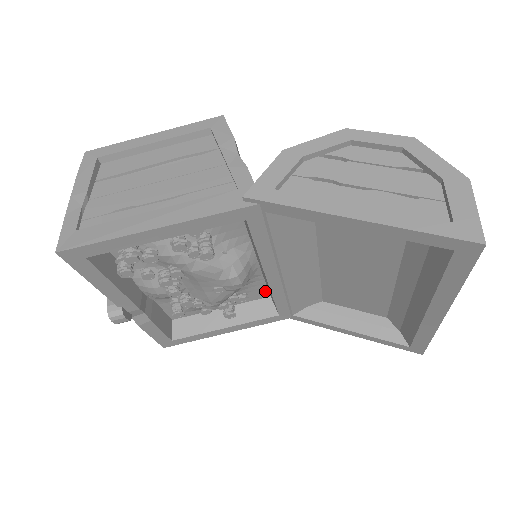
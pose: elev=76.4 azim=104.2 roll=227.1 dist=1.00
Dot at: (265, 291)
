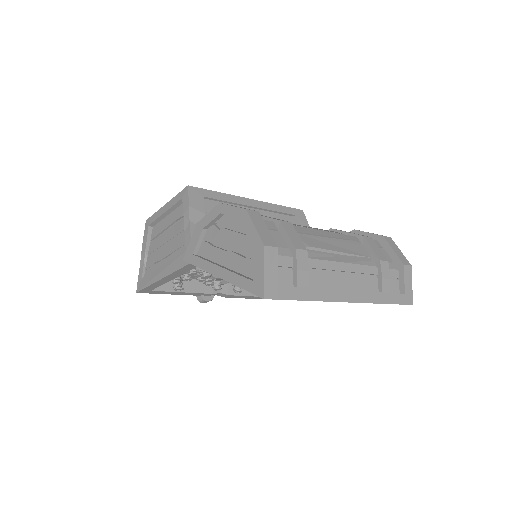
Dot at: occluded
